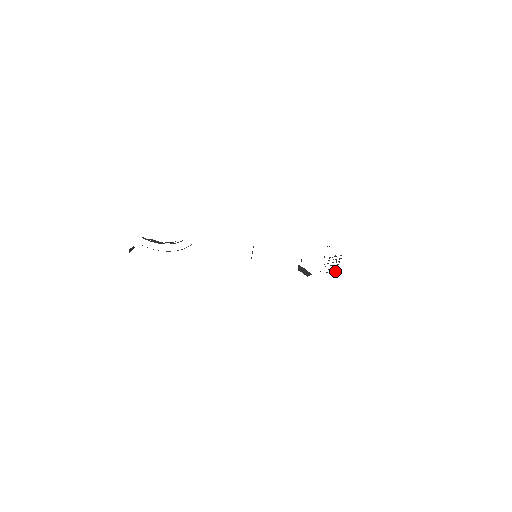
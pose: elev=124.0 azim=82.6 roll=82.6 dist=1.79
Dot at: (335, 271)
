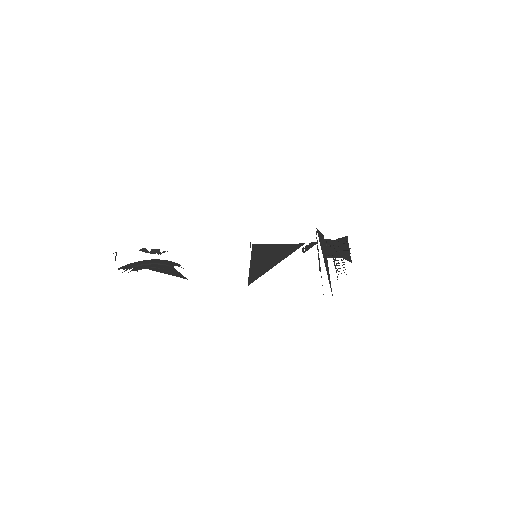
Dot at: occluded
